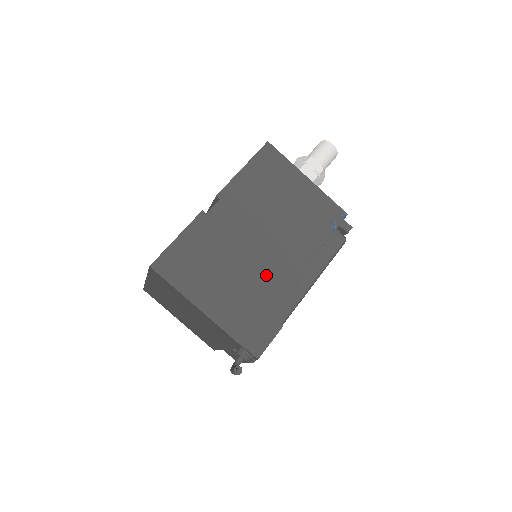
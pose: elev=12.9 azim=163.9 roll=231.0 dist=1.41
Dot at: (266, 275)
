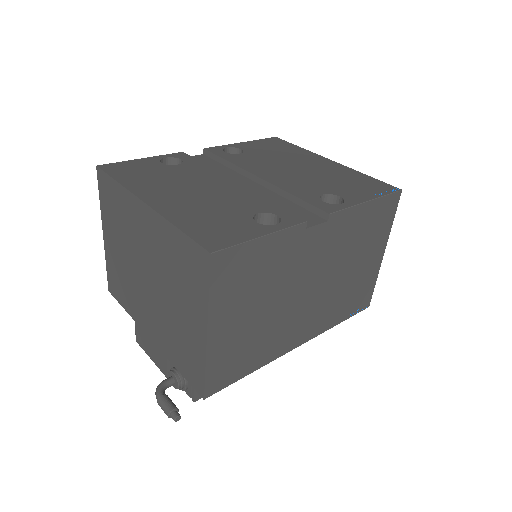
Dot at: (283, 331)
